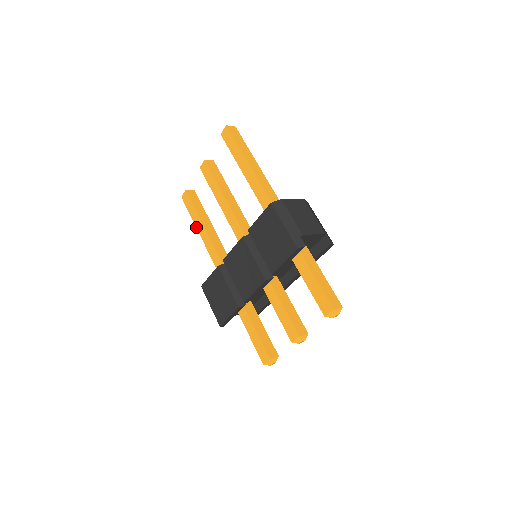
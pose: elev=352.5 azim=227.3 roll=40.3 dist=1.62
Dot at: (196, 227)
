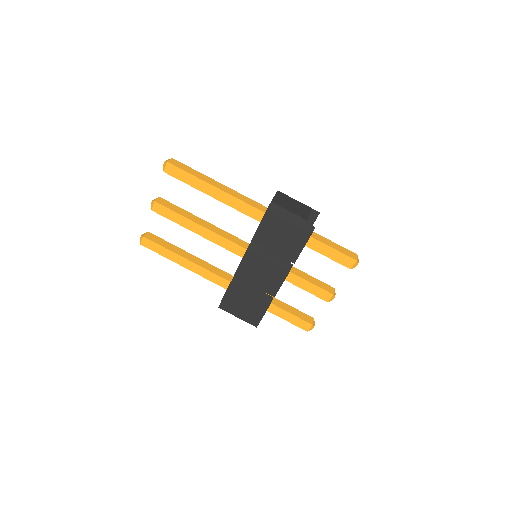
Dot at: (175, 262)
